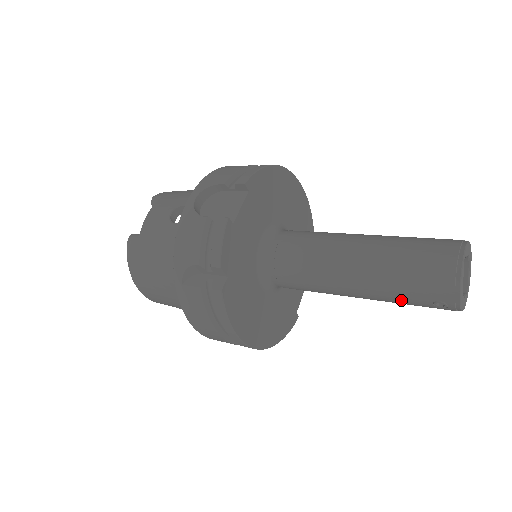
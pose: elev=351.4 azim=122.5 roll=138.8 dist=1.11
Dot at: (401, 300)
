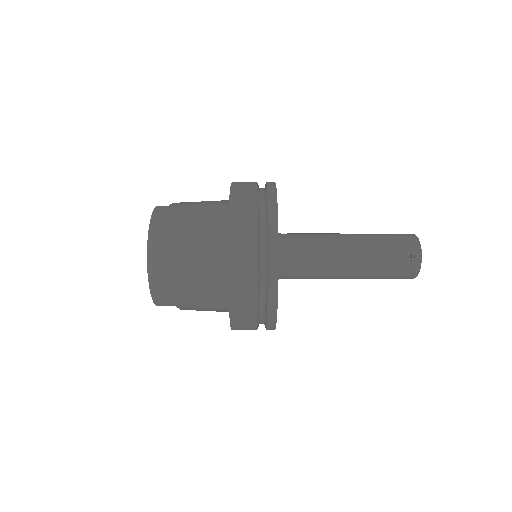
Dot at: (384, 256)
